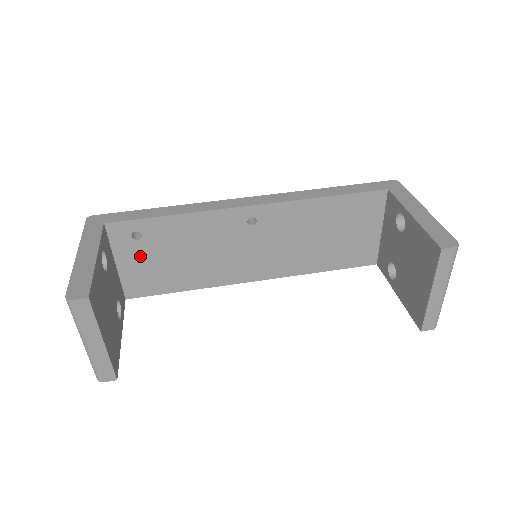
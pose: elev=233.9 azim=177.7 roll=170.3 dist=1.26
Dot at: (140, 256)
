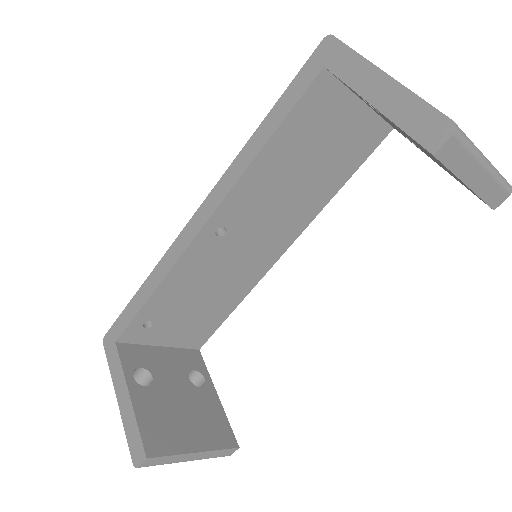
Dot at: (170, 328)
